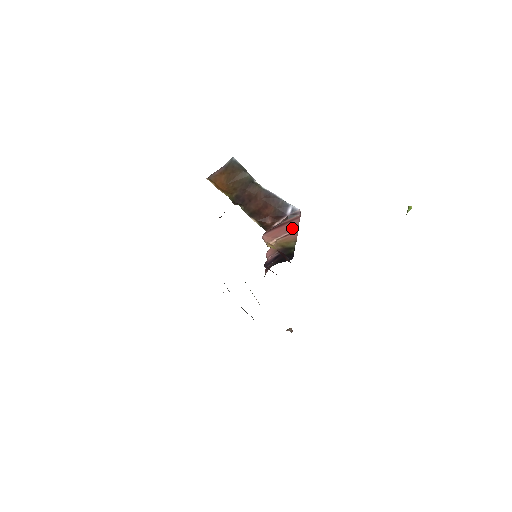
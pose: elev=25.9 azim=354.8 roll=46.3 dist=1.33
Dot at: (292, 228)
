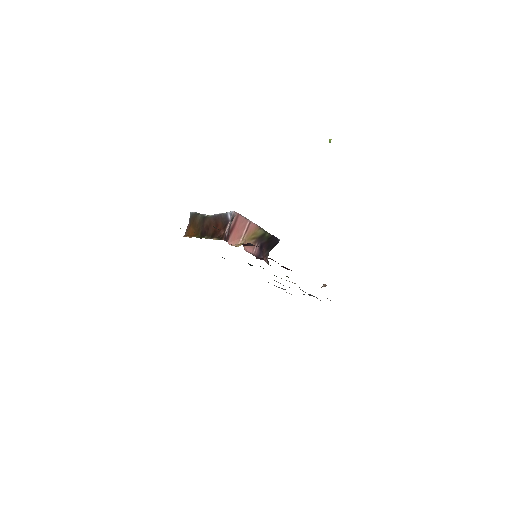
Dot at: (244, 224)
